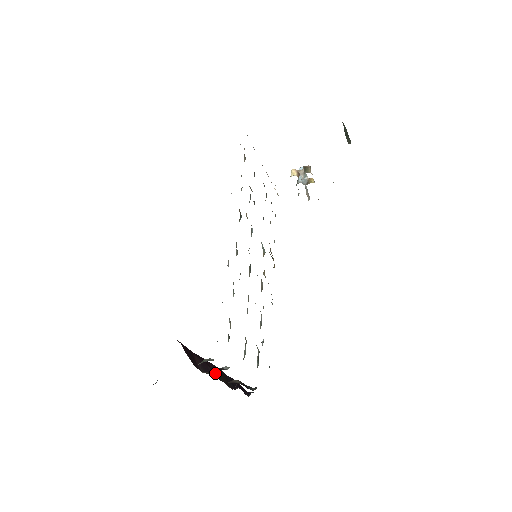
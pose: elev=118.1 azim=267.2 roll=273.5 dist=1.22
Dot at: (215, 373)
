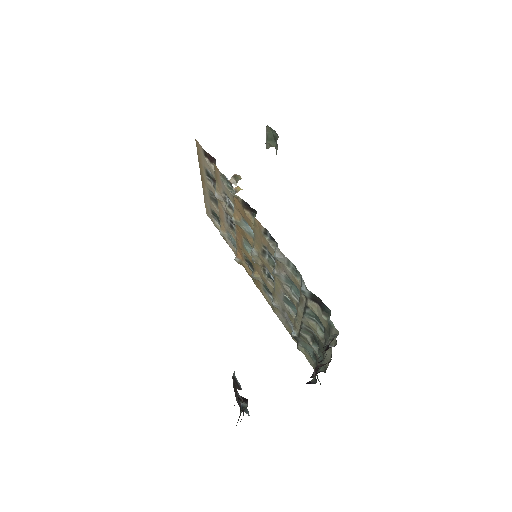
Dot at: occluded
